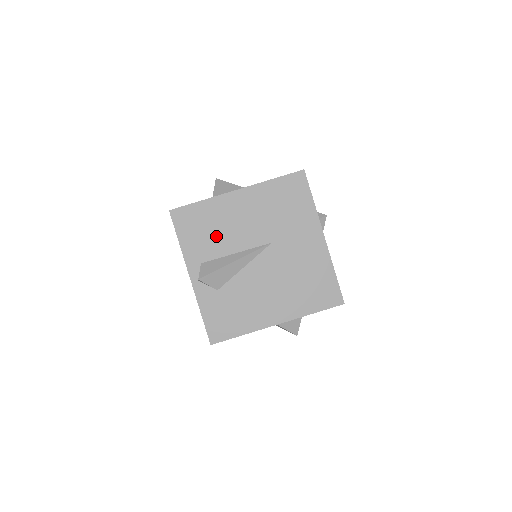
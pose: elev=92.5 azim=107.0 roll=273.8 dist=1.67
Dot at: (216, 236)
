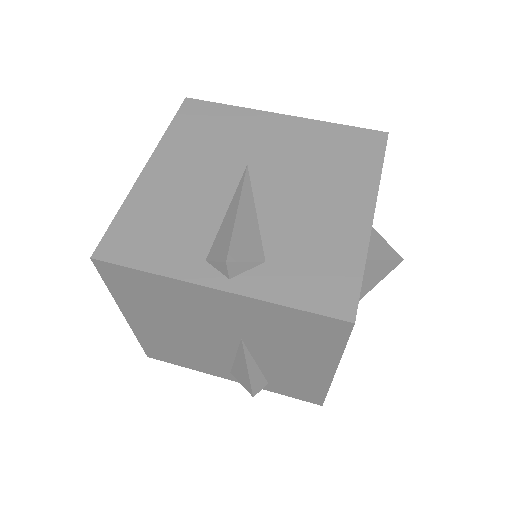
Dot at: (182, 220)
